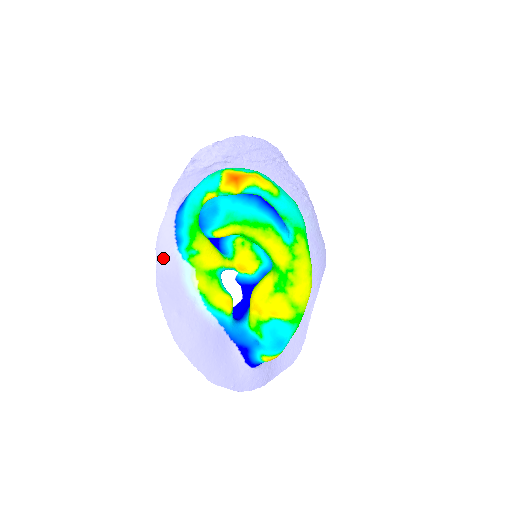
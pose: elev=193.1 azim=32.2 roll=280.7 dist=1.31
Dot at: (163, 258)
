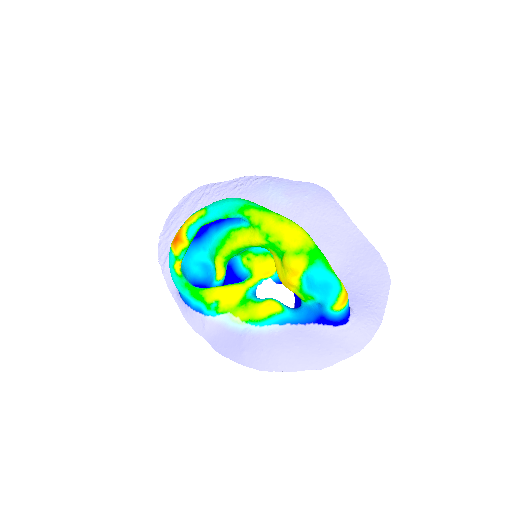
Dot at: (204, 331)
